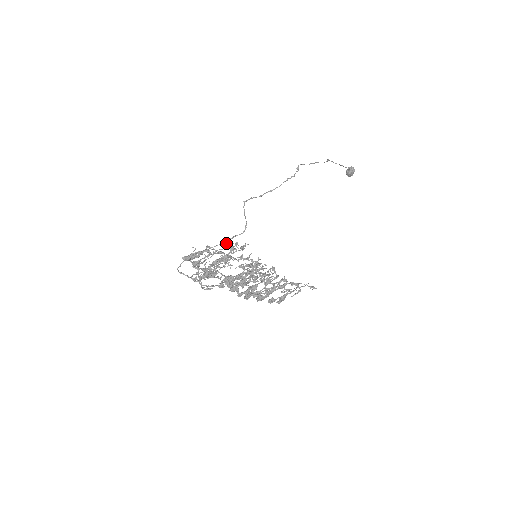
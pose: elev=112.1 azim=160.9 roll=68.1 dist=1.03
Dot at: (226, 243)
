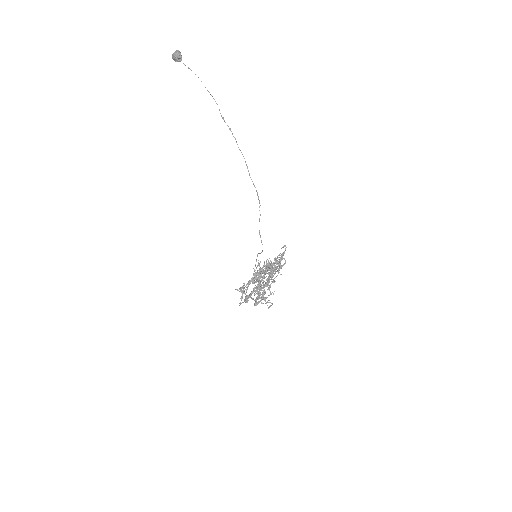
Dot at: (256, 274)
